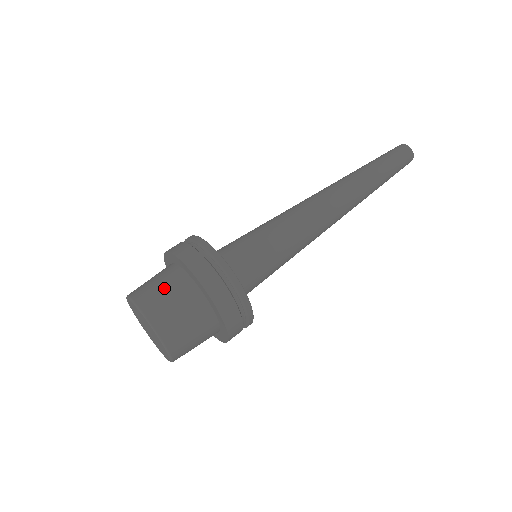
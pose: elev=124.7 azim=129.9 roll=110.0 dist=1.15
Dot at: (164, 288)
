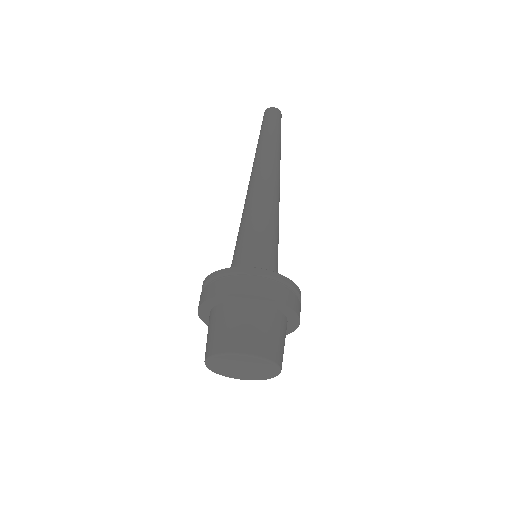
Dot at: (218, 327)
